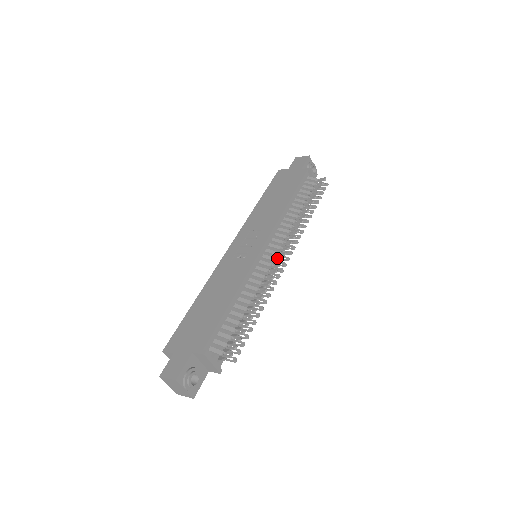
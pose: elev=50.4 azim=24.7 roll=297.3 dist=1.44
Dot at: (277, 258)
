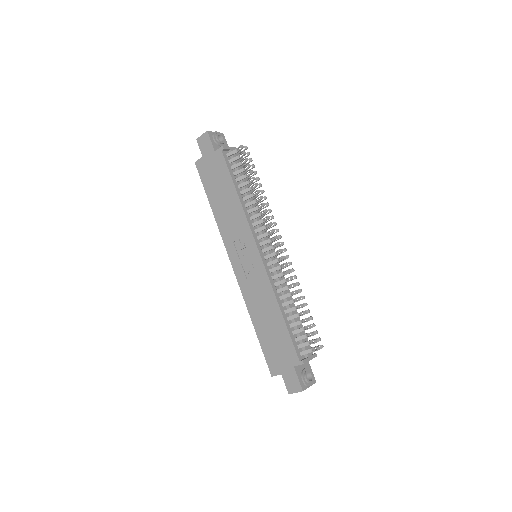
Dot at: occluded
